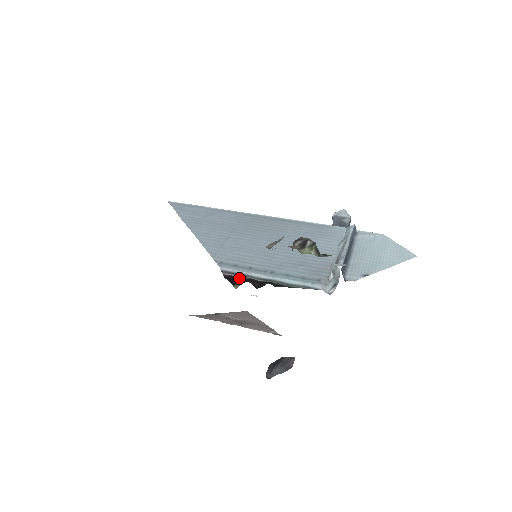
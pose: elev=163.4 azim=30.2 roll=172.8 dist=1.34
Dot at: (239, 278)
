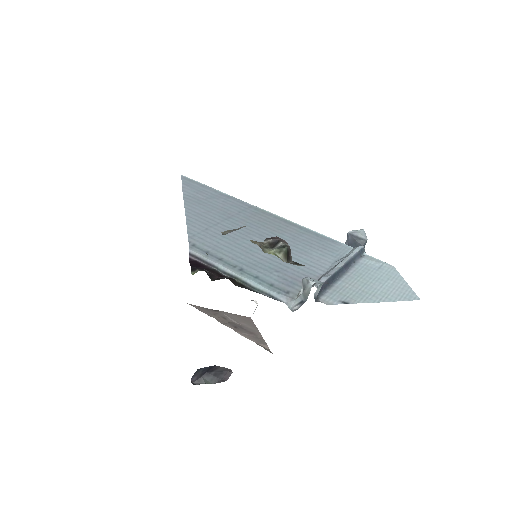
Dot at: (203, 265)
